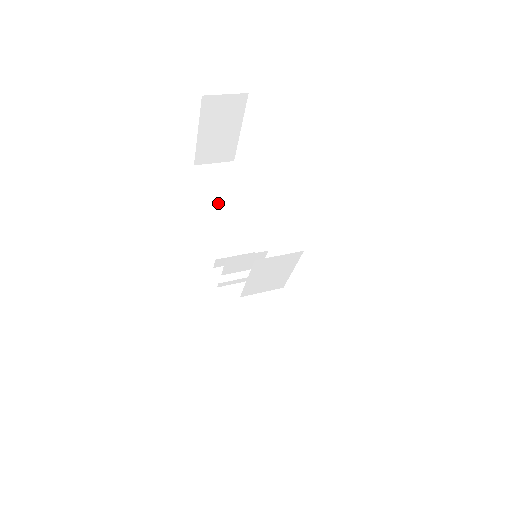
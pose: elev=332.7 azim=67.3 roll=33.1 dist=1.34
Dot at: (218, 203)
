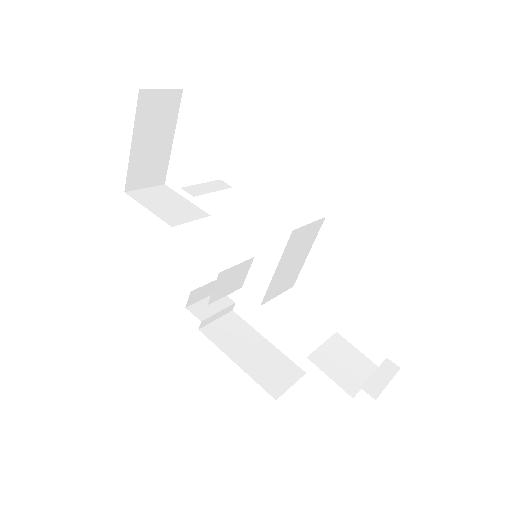
Dot at: (176, 221)
